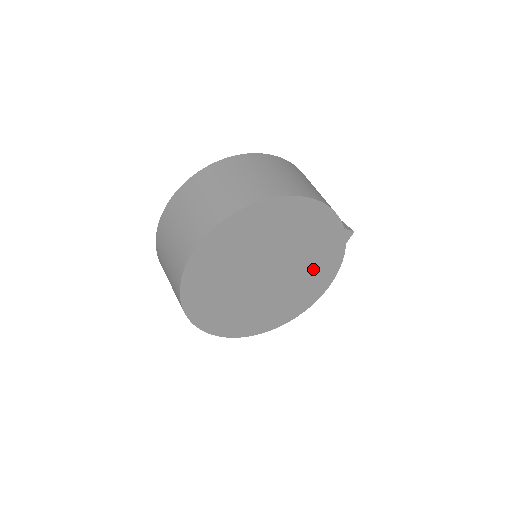
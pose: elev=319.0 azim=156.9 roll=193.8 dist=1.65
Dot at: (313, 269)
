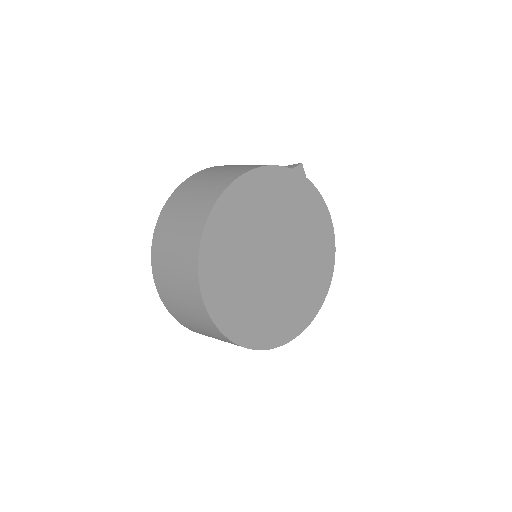
Dot at: (304, 220)
